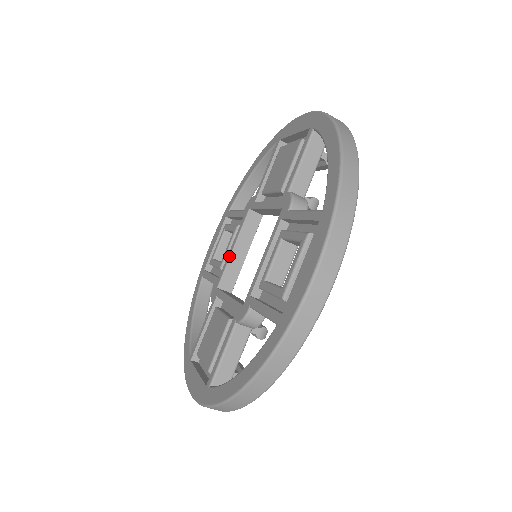
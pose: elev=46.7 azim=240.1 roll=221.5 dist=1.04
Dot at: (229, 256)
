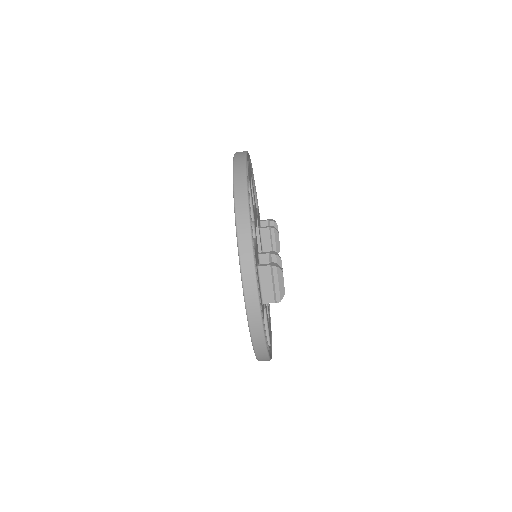
Dot at: occluded
